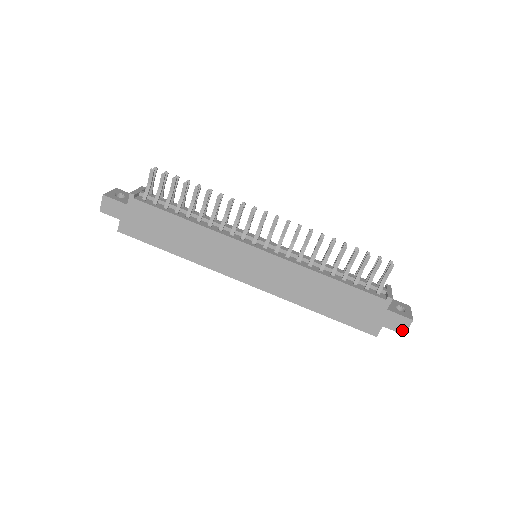
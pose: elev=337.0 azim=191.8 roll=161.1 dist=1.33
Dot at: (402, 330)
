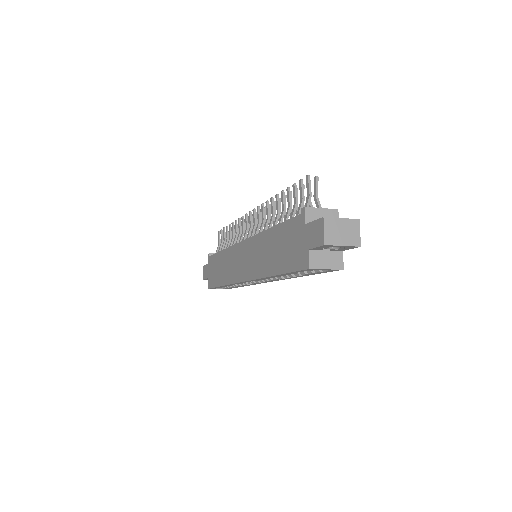
Dot at: (321, 240)
